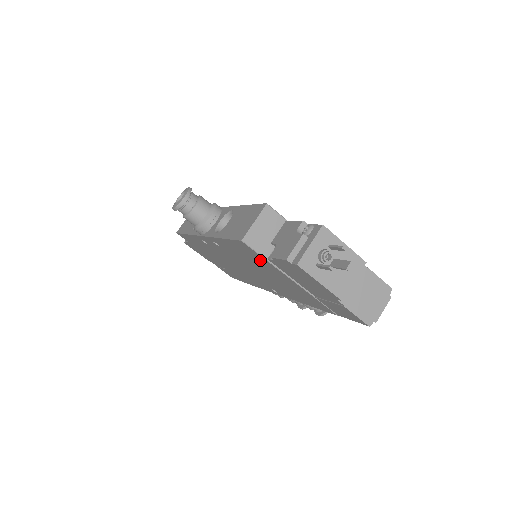
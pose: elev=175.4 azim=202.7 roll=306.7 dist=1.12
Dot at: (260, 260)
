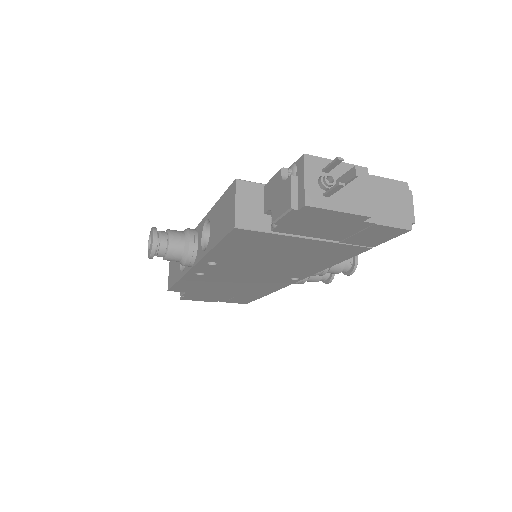
Dot at: (264, 241)
